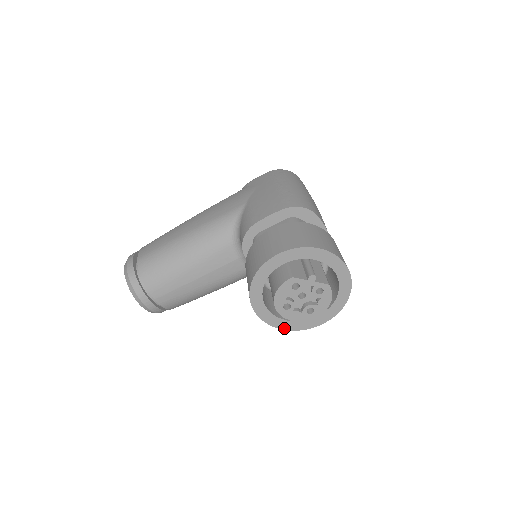
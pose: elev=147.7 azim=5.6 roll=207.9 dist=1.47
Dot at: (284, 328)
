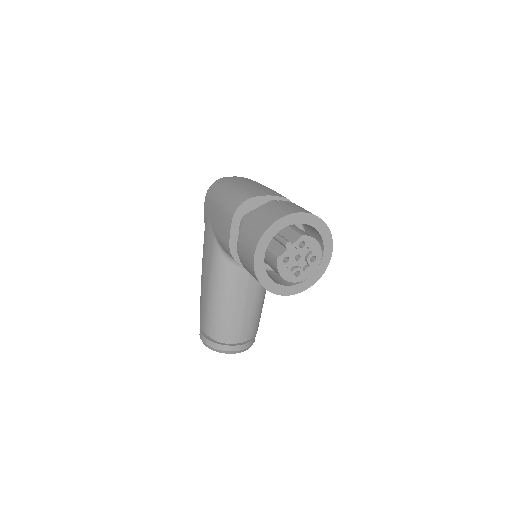
Dot at: (315, 282)
